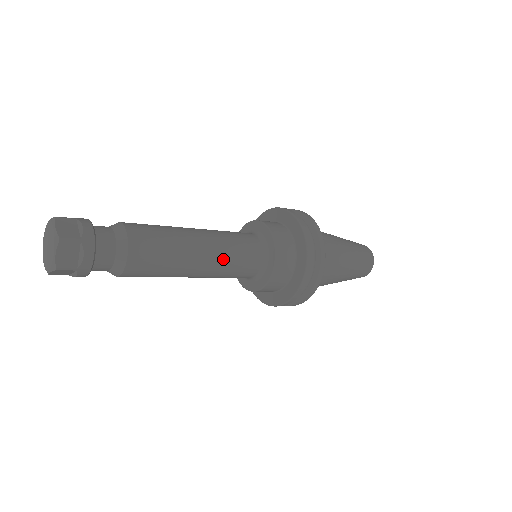
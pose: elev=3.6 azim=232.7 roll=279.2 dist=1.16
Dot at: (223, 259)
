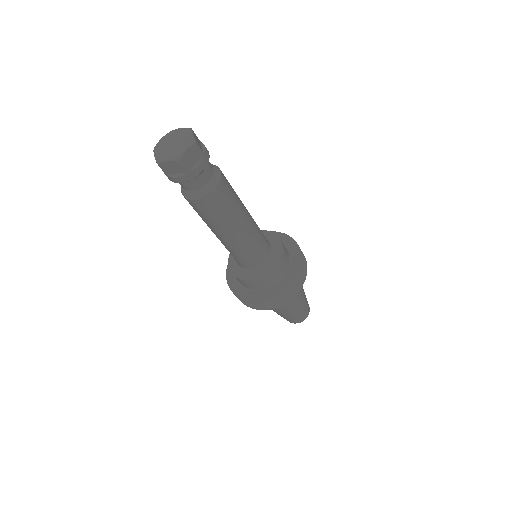
Dot at: (255, 222)
